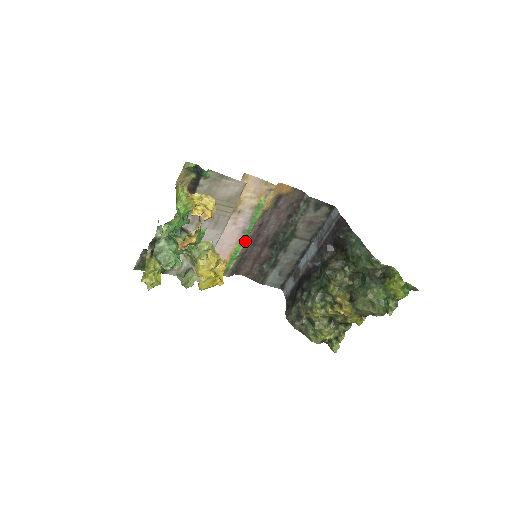
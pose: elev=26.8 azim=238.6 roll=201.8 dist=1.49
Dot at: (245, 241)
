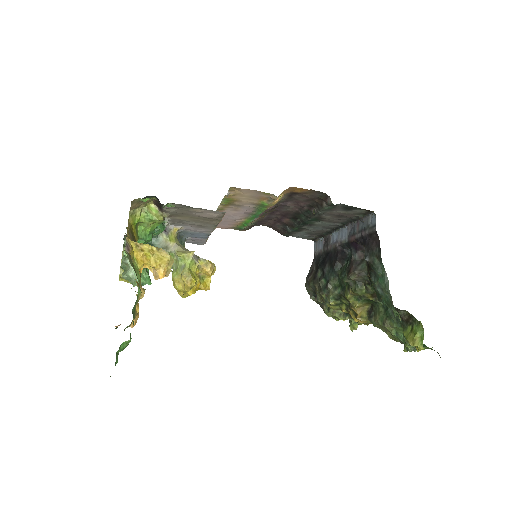
Dot at: (255, 218)
